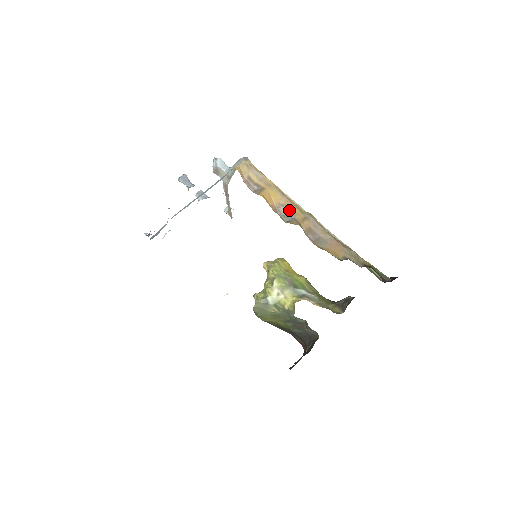
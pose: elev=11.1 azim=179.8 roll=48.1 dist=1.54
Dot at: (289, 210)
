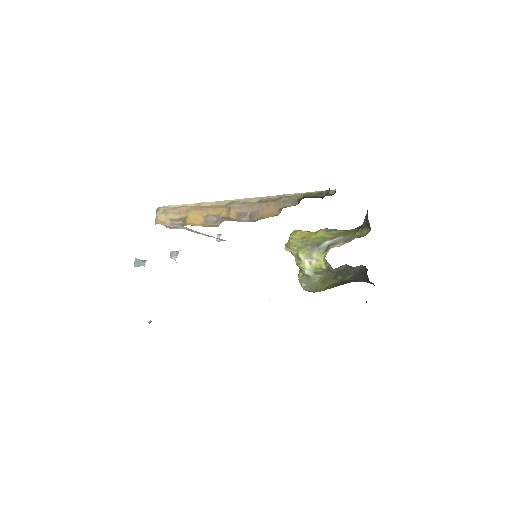
Dot at: (214, 215)
